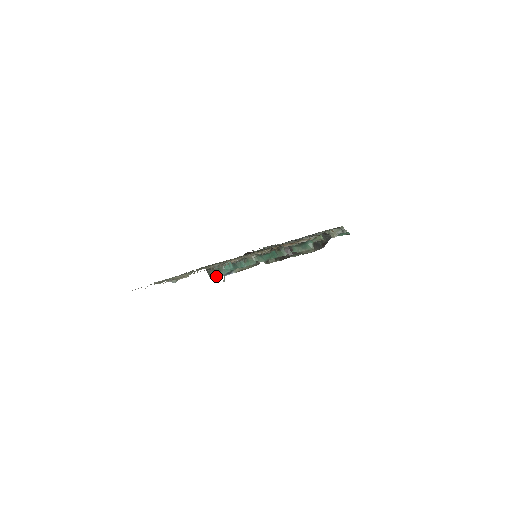
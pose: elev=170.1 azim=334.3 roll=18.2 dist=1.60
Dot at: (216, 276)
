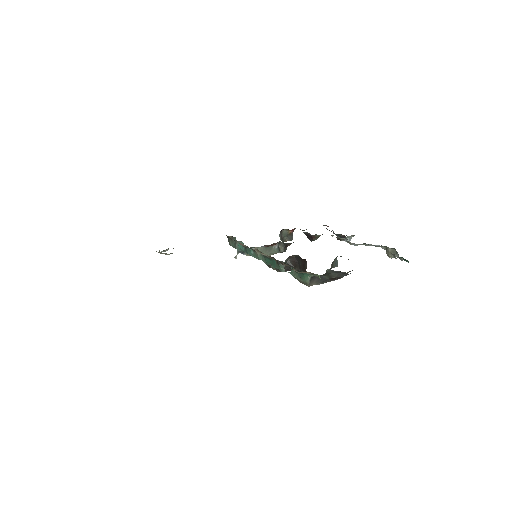
Dot at: (234, 247)
